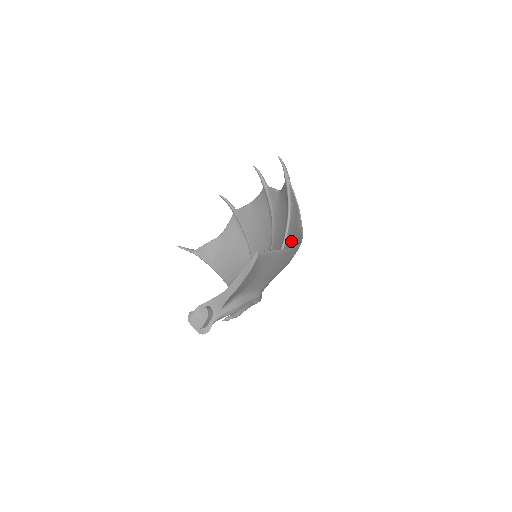
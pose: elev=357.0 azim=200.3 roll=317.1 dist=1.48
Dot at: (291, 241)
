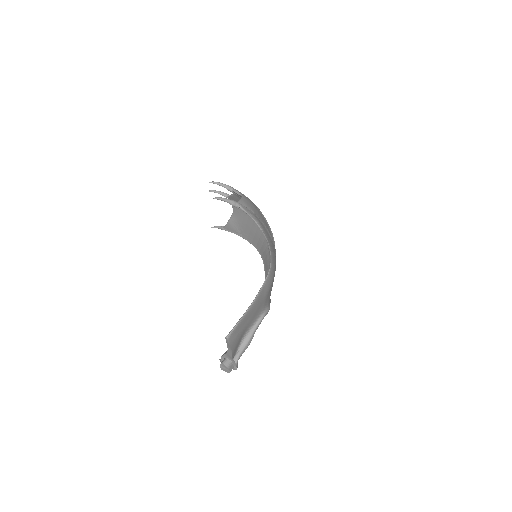
Dot at: occluded
